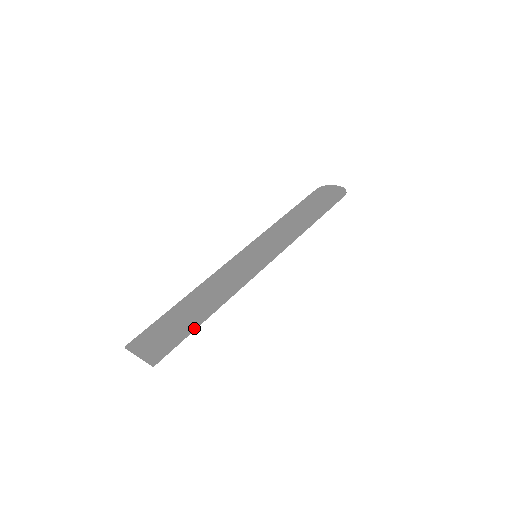
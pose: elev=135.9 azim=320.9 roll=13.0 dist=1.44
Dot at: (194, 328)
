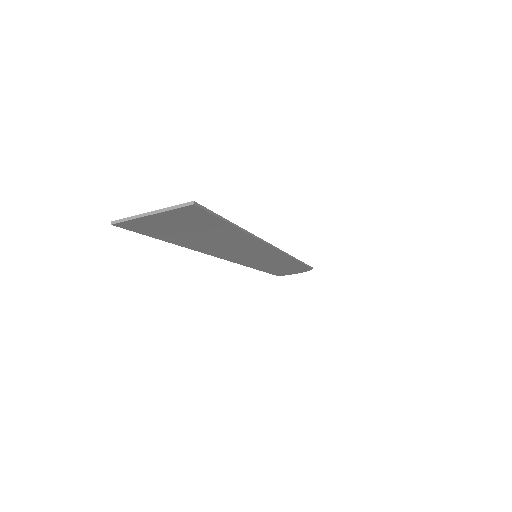
Dot at: (231, 222)
